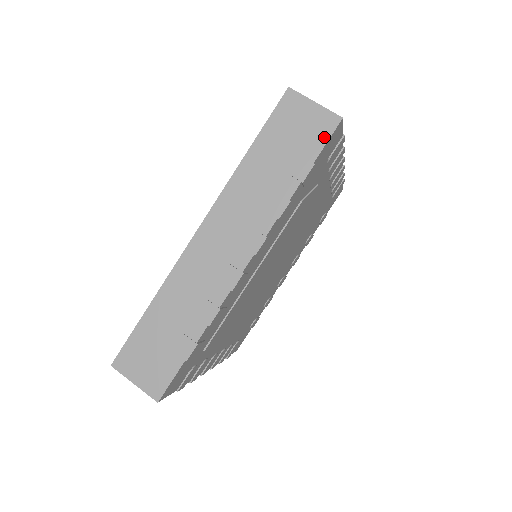
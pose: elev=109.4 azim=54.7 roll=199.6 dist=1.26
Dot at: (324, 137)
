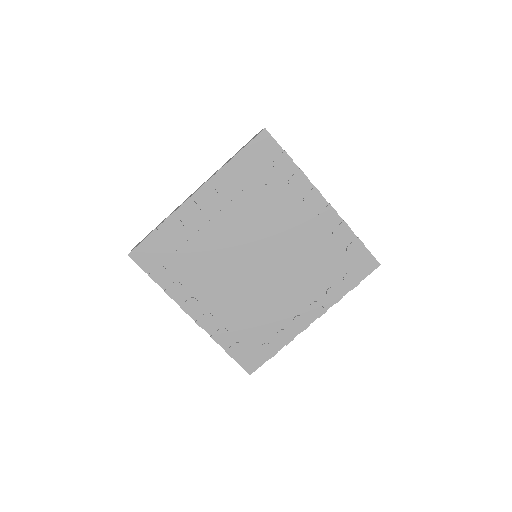
Dot at: (254, 138)
